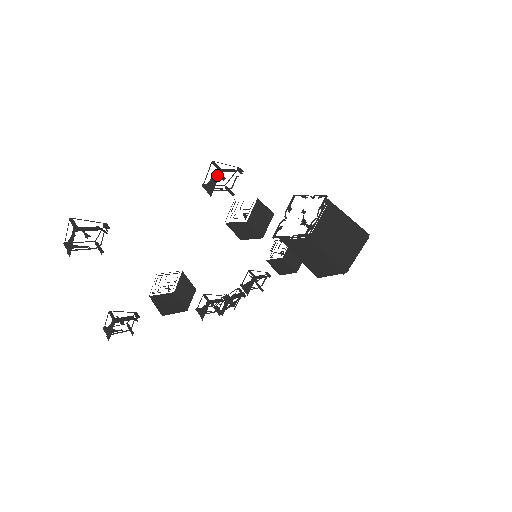
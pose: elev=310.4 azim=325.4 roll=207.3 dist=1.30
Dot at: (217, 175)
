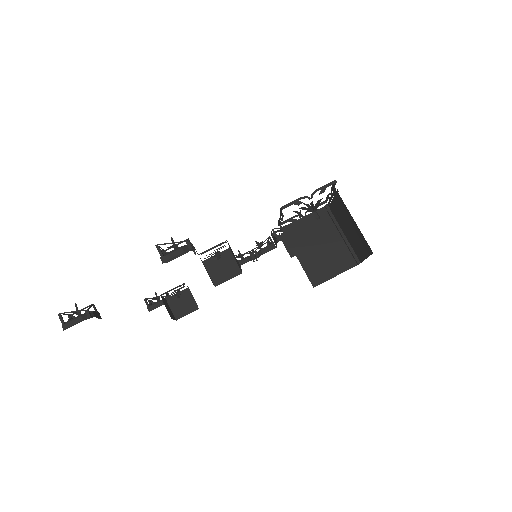
Dot at: occluded
